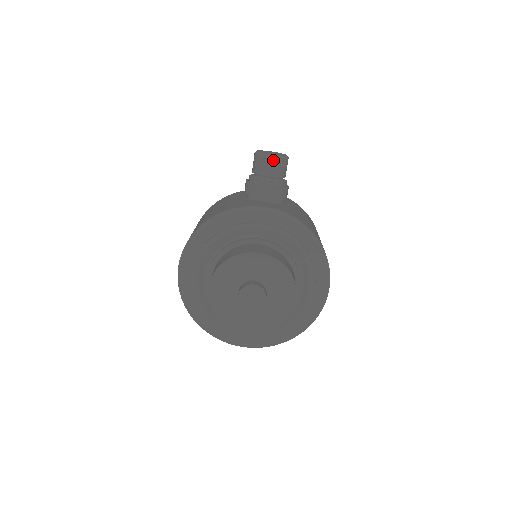
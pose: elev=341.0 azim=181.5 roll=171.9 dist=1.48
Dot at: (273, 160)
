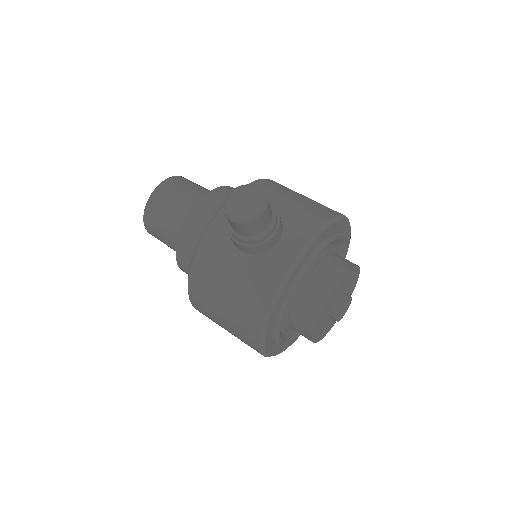
Dot at: (265, 213)
